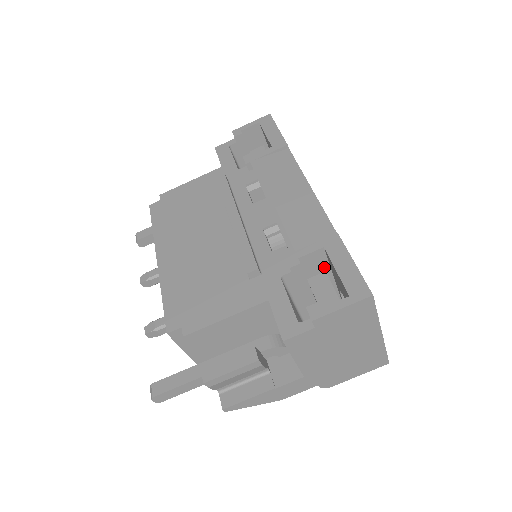
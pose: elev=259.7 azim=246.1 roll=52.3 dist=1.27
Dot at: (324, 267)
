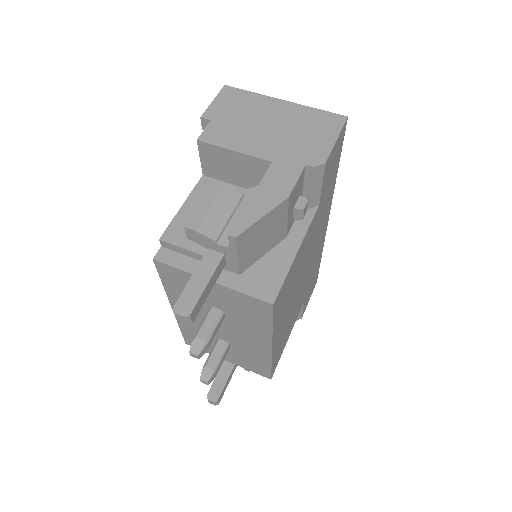
Dot at: occluded
